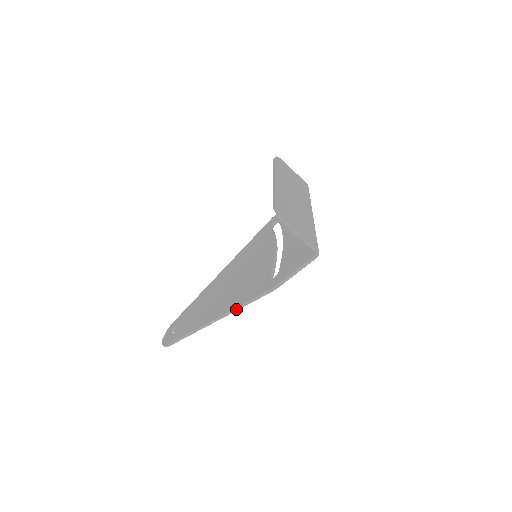
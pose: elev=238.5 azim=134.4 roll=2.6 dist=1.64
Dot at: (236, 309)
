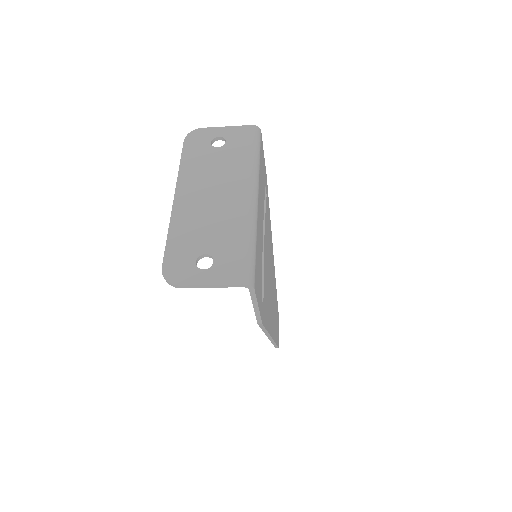
Dot at: (266, 333)
